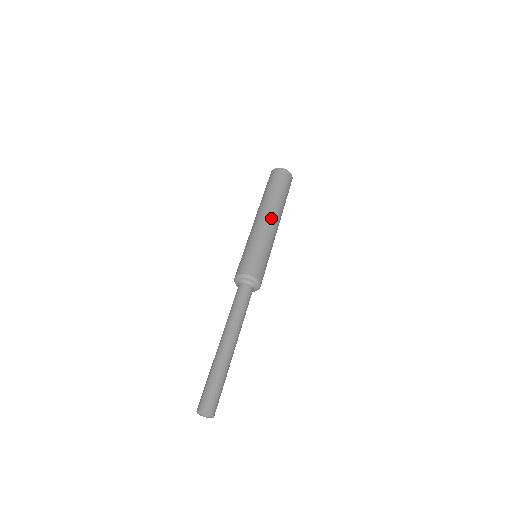
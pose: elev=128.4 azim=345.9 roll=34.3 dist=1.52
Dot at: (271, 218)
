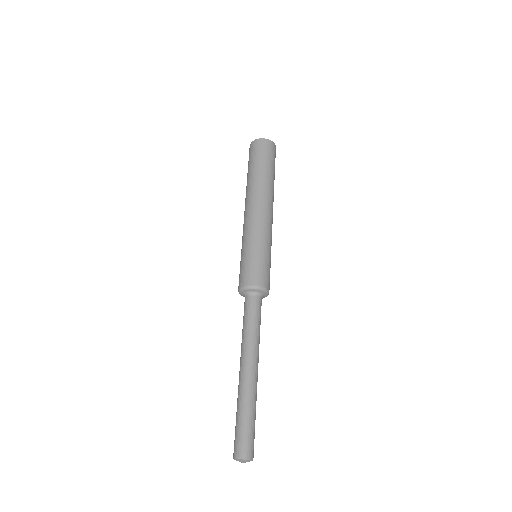
Dot at: (270, 210)
